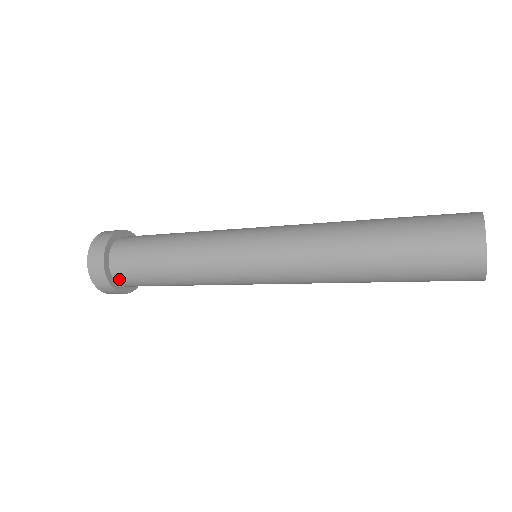
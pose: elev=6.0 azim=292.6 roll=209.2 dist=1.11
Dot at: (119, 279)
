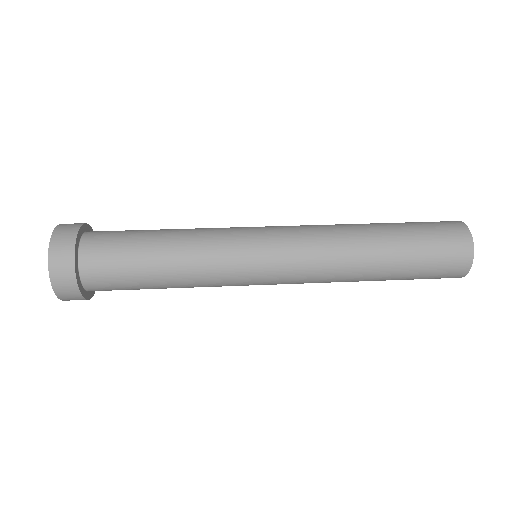
Dot at: (86, 271)
